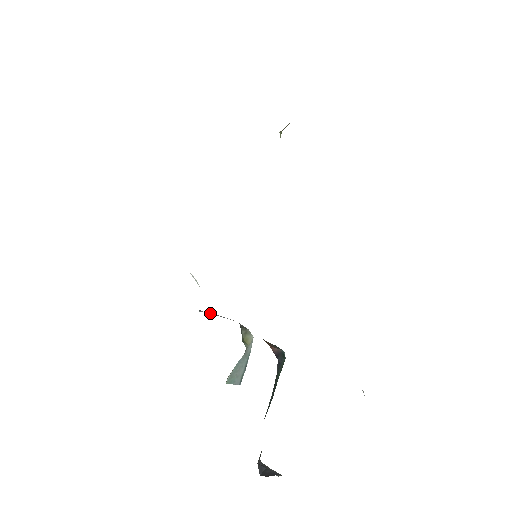
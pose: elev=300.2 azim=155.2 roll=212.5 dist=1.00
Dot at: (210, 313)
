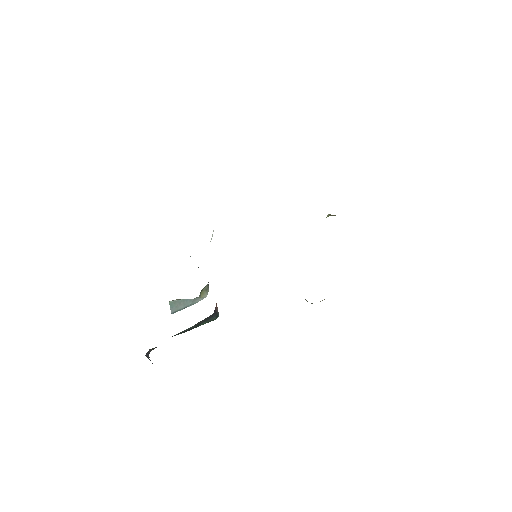
Dot at: occluded
